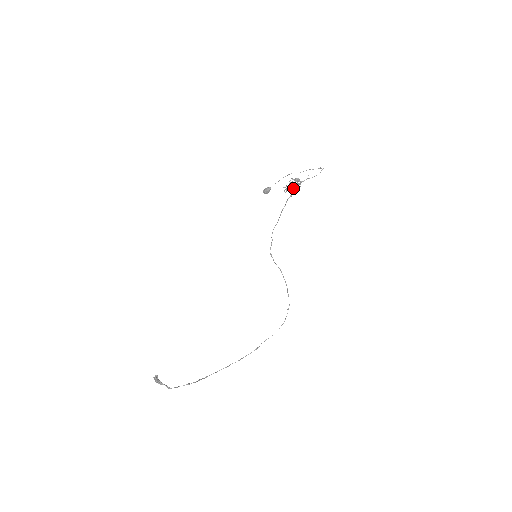
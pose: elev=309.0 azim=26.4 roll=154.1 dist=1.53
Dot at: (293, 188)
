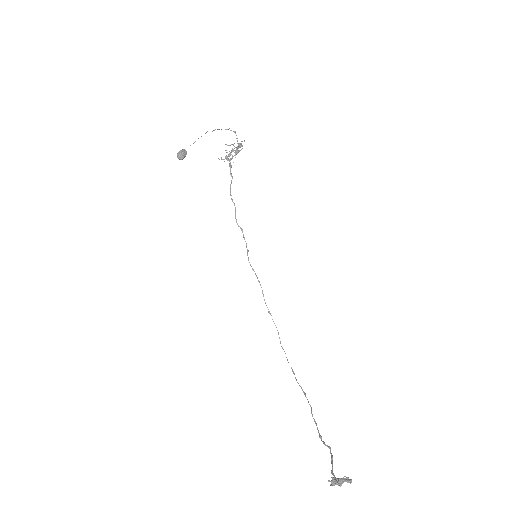
Dot at: occluded
